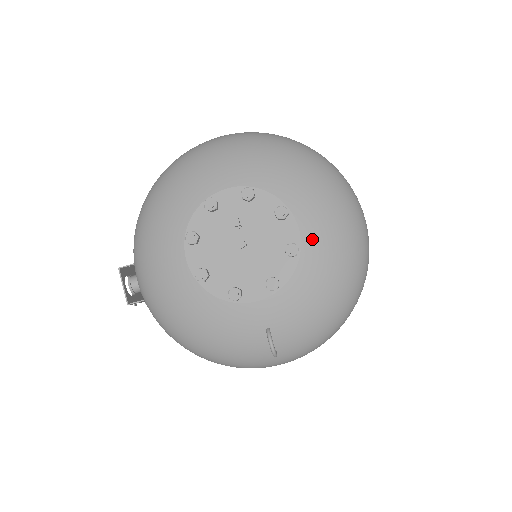
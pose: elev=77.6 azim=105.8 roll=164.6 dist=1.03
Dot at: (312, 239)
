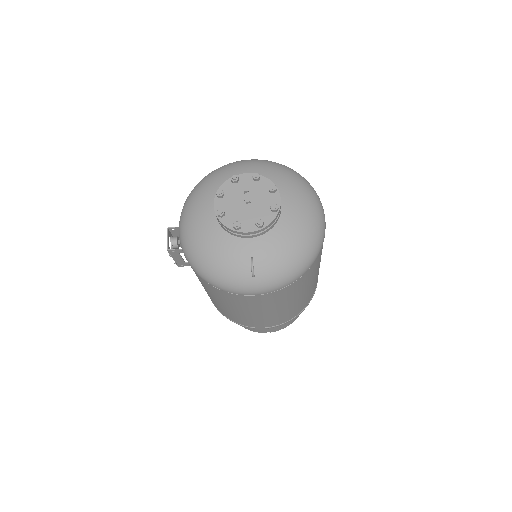
Dot at: (288, 212)
